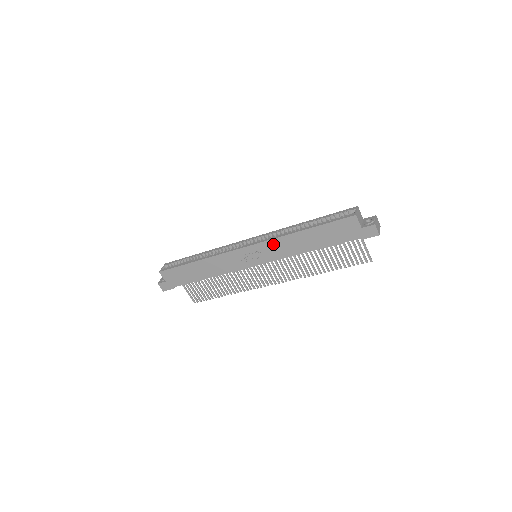
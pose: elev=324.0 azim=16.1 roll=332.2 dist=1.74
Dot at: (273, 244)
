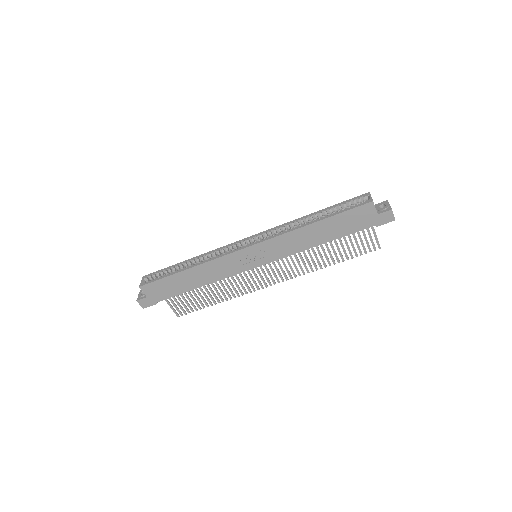
Dot at: (280, 241)
